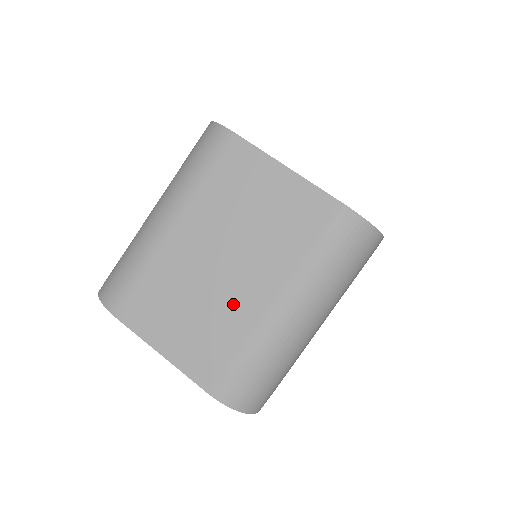
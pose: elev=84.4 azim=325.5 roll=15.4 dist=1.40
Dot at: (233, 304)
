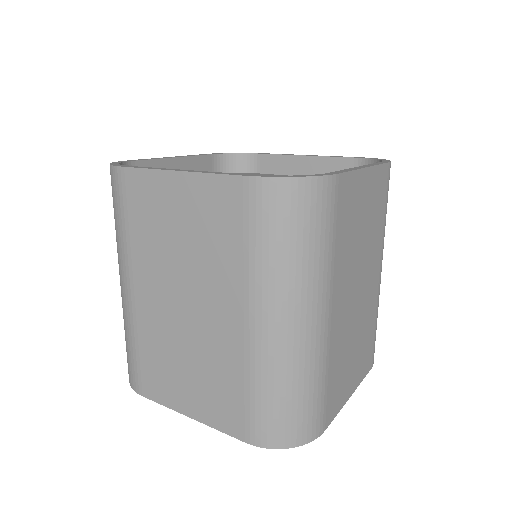
Dot at: (216, 343)
